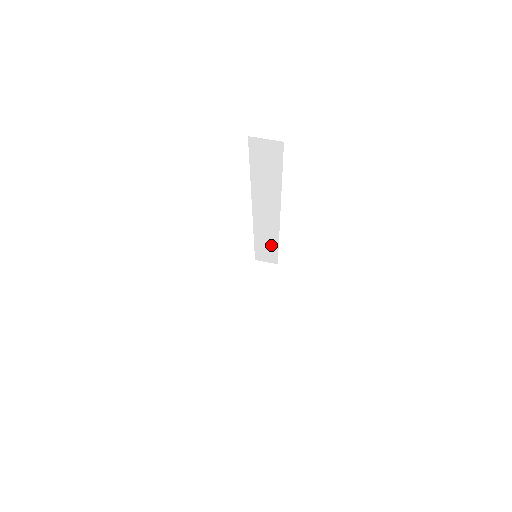
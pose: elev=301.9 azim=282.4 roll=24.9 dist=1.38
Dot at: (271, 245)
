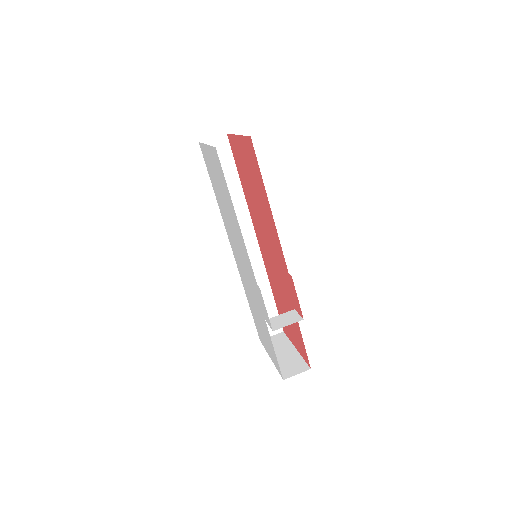
Dot at: (265, 298)
